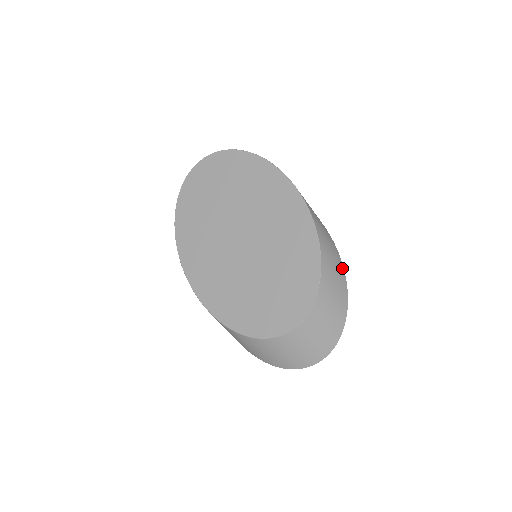
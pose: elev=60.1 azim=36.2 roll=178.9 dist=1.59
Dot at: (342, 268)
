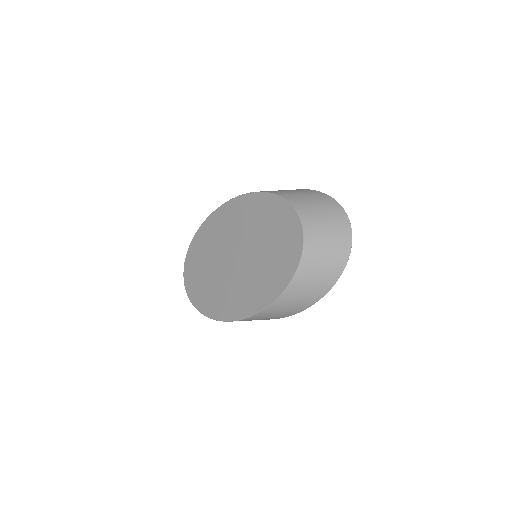
Dot at: occluded
